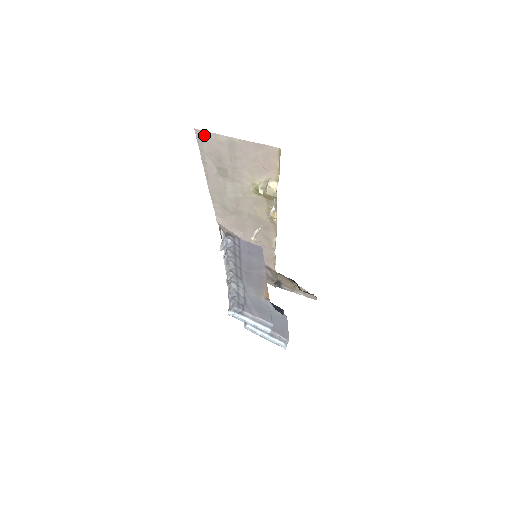
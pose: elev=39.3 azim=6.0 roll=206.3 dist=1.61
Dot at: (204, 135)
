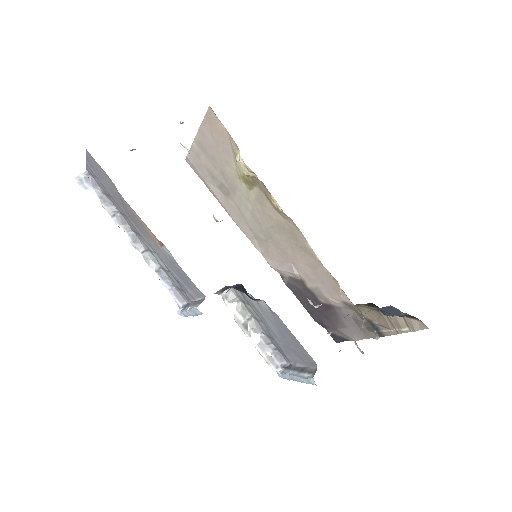
Dot at: (190, 159)
